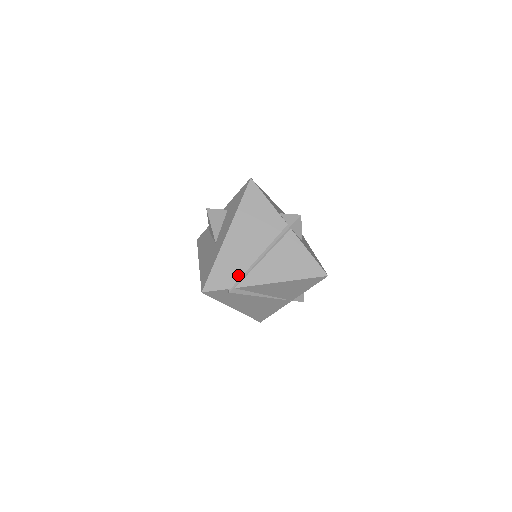
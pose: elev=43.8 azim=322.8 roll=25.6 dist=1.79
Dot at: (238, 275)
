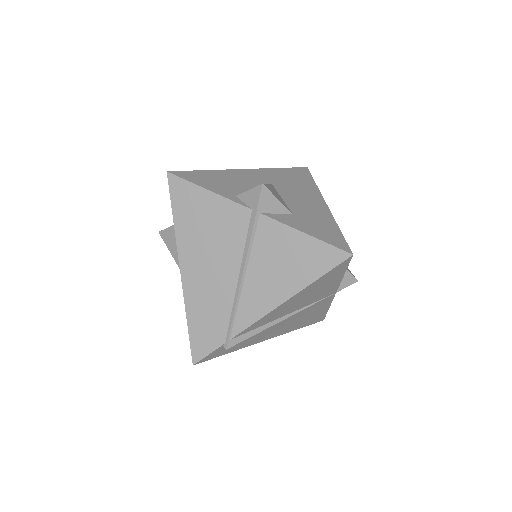
Dot at: (224, 320)
